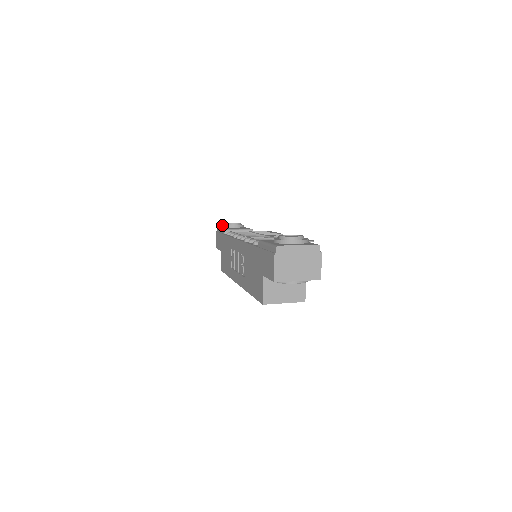
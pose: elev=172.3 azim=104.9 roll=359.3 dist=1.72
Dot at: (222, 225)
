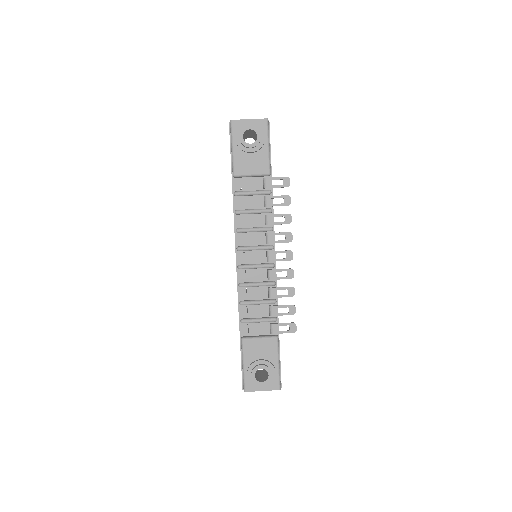
Dot at: (235, 139)
